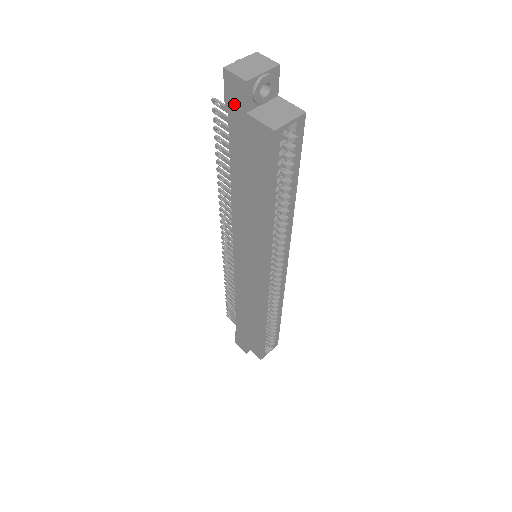
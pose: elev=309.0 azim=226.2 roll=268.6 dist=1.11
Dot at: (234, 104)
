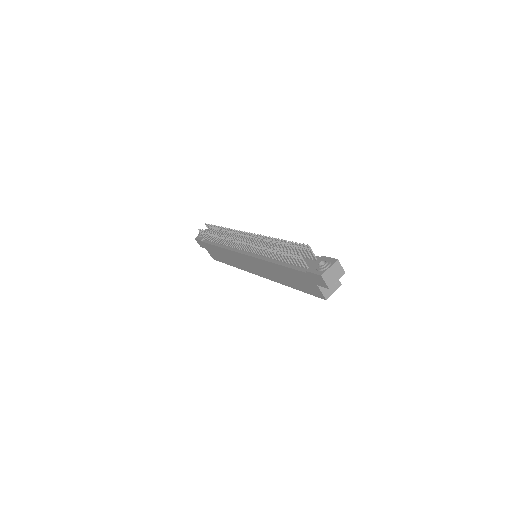
Dot at: (314, 278)
